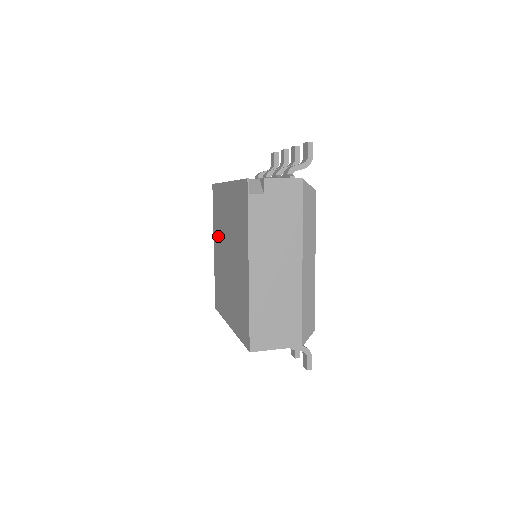
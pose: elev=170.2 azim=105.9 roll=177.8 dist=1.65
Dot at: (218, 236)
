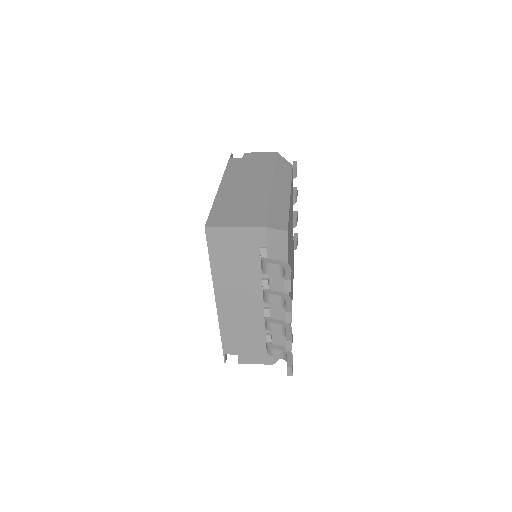
Dot at: occluded
